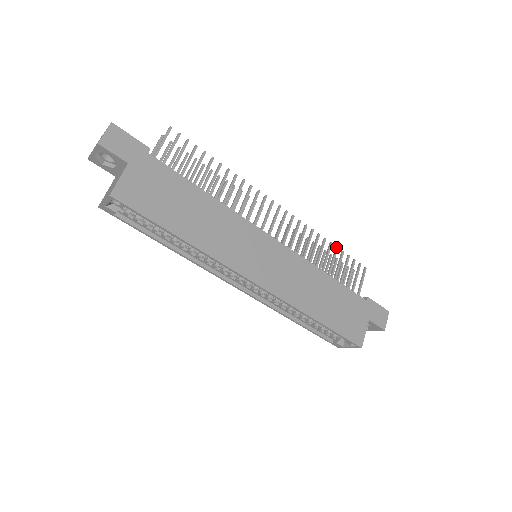
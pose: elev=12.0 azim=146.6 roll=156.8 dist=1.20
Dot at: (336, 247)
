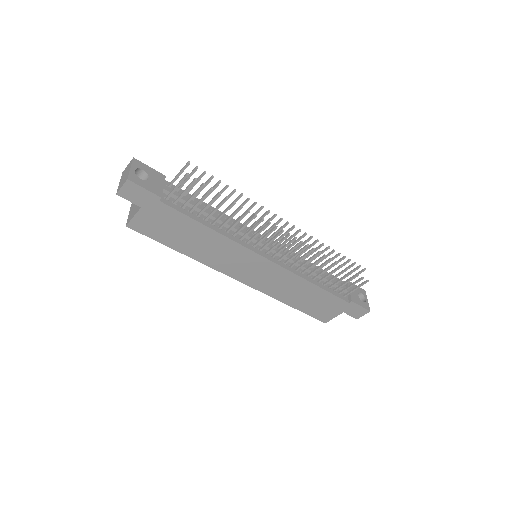
Dot at: (341, 265)
